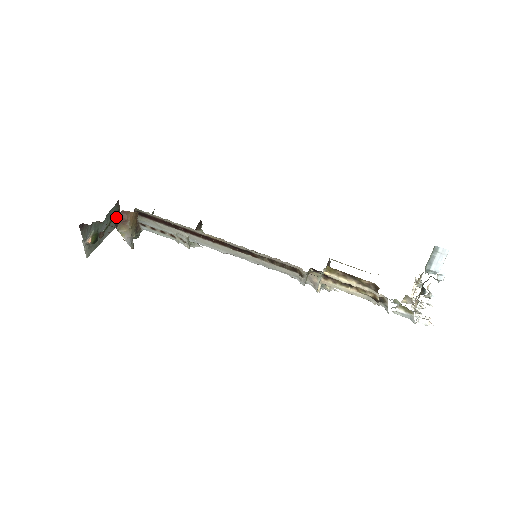
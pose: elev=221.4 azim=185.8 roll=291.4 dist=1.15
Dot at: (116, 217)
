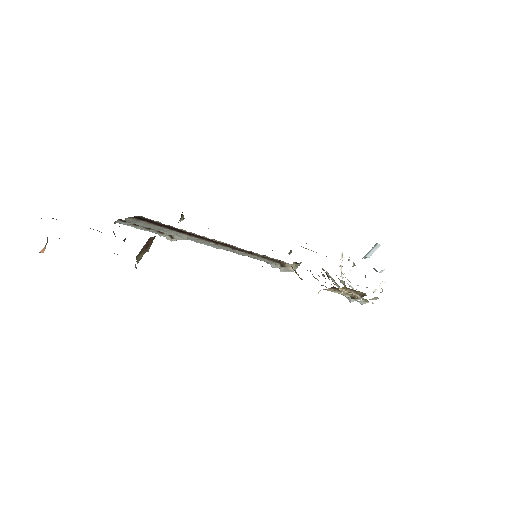
Dot at: occluded
